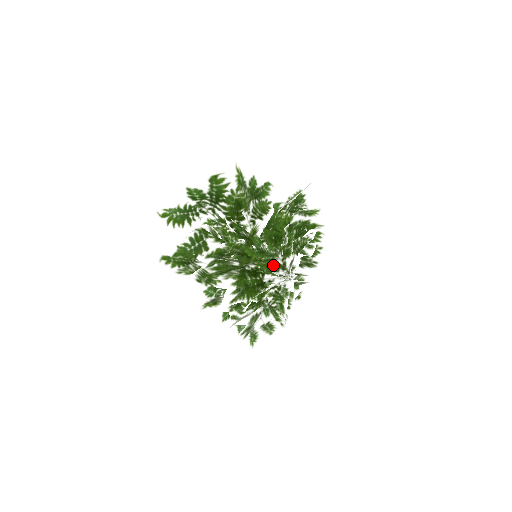
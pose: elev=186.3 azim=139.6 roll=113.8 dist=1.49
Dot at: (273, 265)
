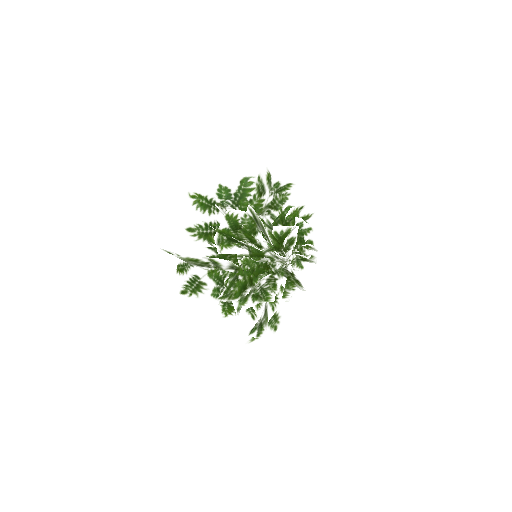
Dot at: (278, 242)
